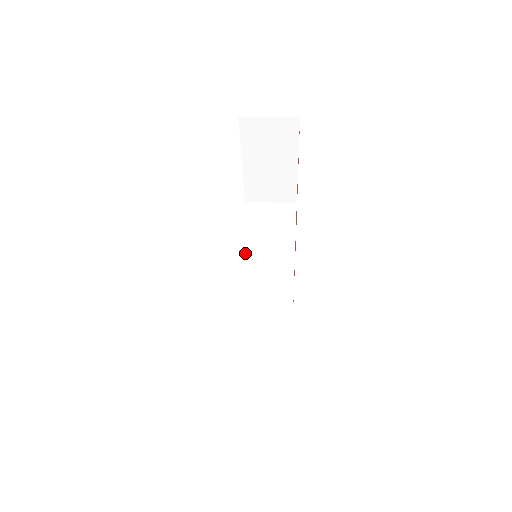
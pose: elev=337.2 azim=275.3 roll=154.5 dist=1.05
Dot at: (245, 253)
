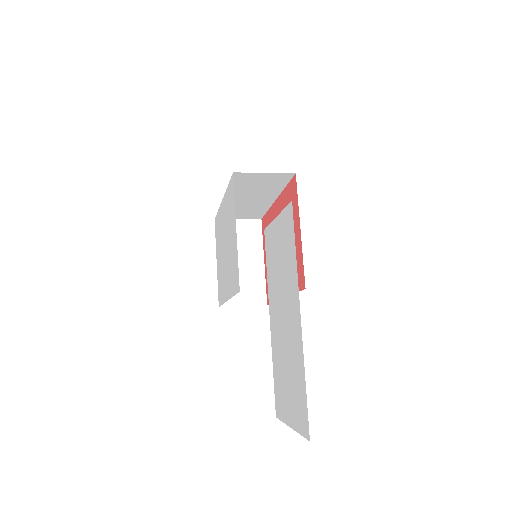
Dot at: occluded
